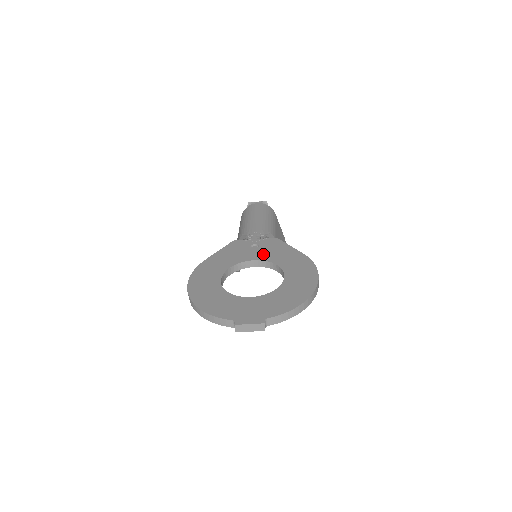
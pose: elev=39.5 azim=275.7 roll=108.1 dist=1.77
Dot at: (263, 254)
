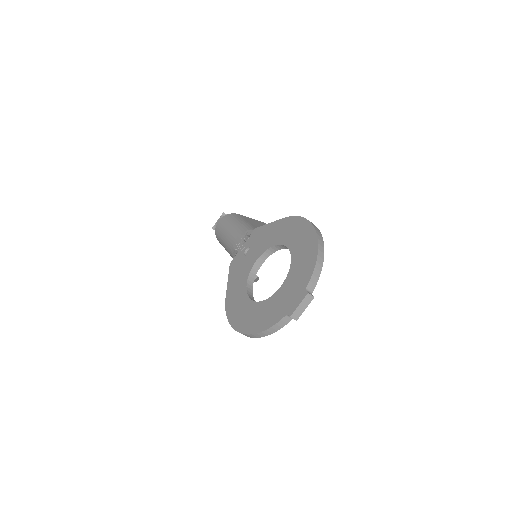
Dot at: (258, 249)
